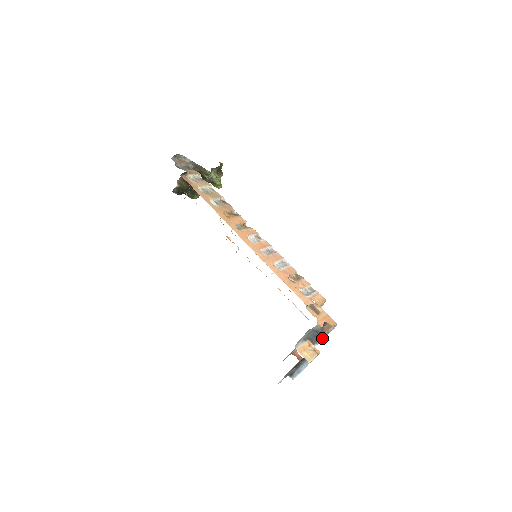
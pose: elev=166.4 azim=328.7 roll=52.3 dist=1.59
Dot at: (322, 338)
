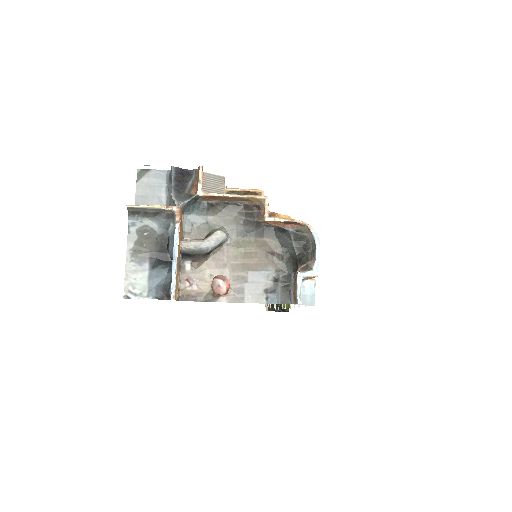
Dot at: (305, 271)
